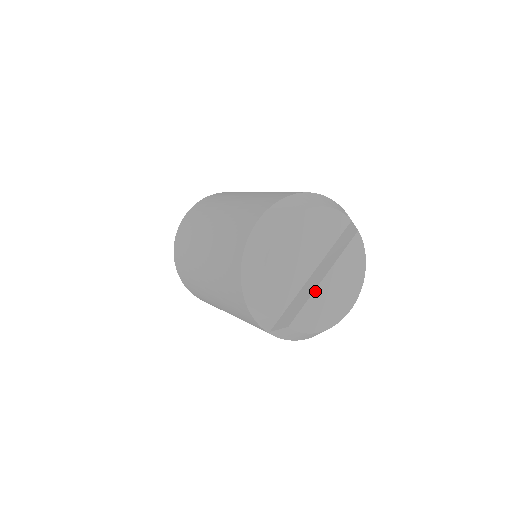
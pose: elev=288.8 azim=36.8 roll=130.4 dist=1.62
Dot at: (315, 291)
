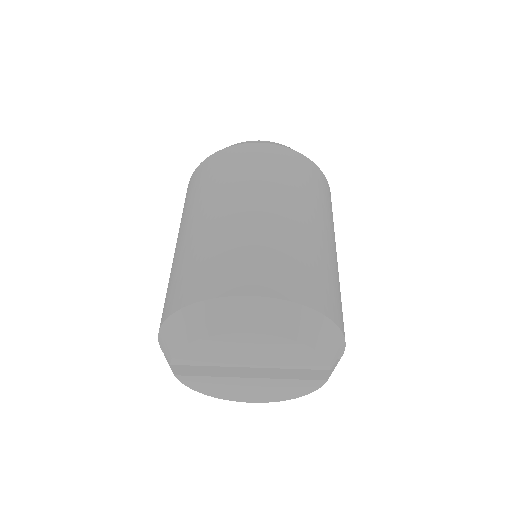
Dot at: (229, 377)
